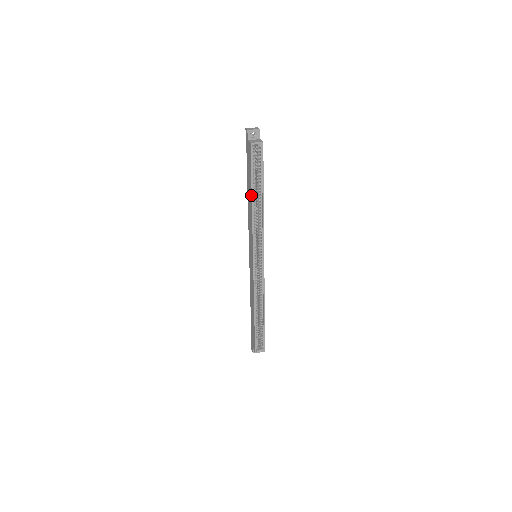
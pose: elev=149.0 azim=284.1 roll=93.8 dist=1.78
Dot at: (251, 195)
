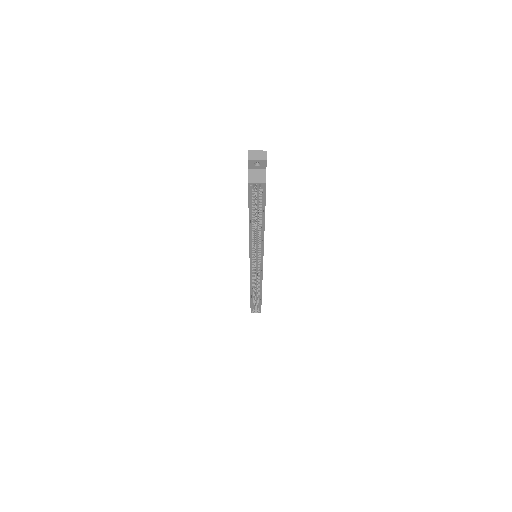
Dot at: occluded
